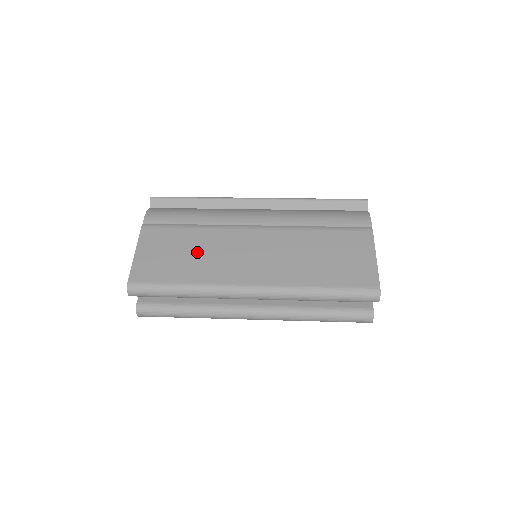
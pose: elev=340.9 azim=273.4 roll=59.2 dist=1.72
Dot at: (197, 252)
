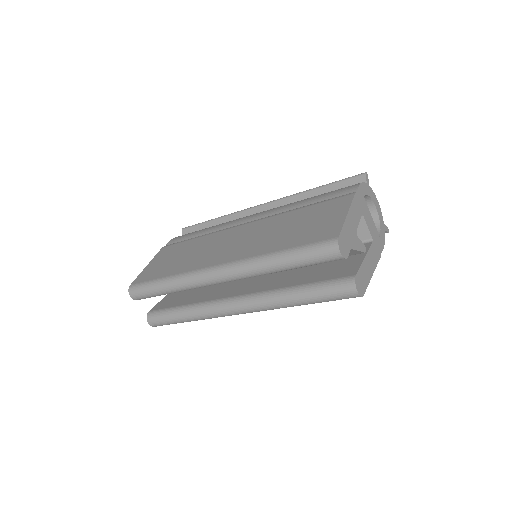
Dot at: (189, 253)
